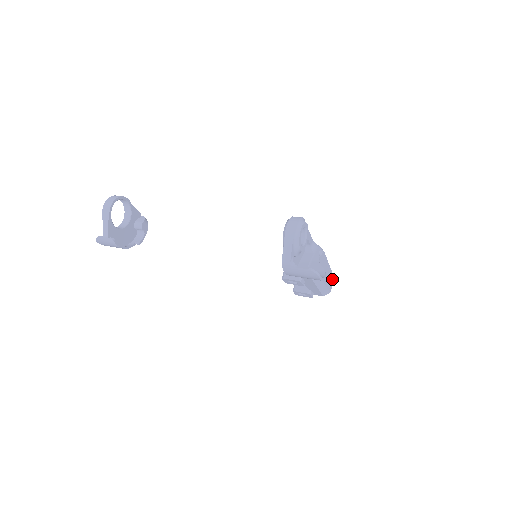
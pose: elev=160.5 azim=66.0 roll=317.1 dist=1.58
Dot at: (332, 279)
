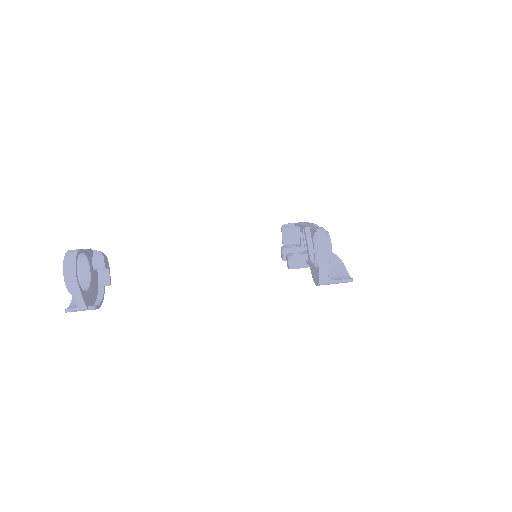
Dot at: occluded
